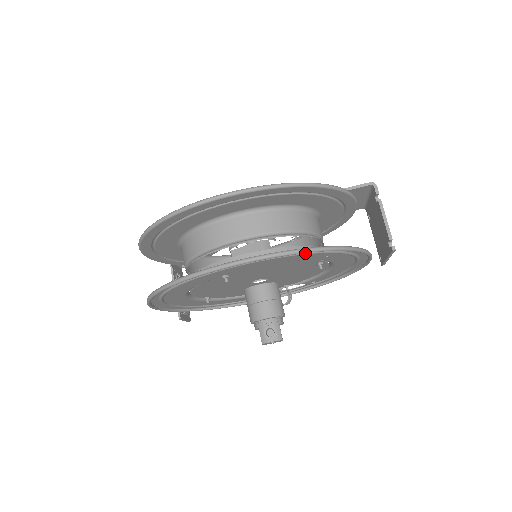
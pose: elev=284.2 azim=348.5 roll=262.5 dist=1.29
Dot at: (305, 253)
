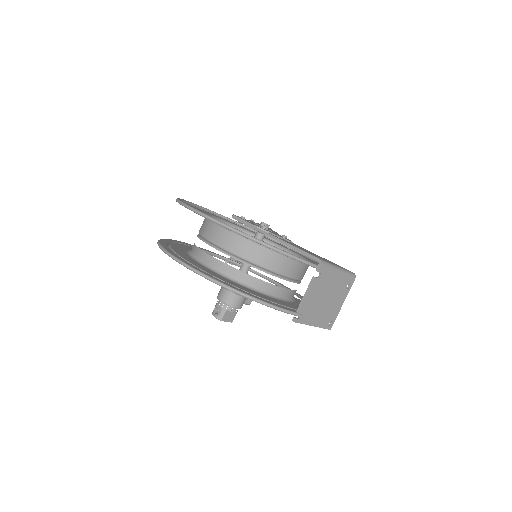
Dot at: occluded
